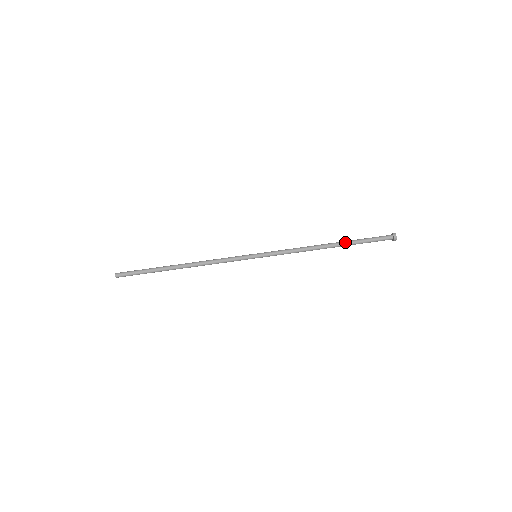
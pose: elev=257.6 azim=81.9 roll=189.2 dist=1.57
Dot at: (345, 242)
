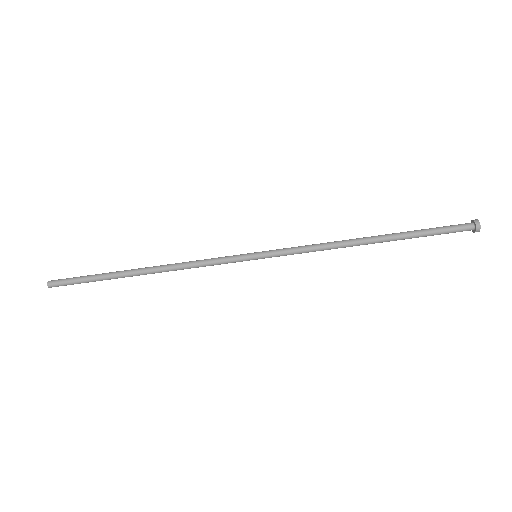
Dot at: (397, 238)
